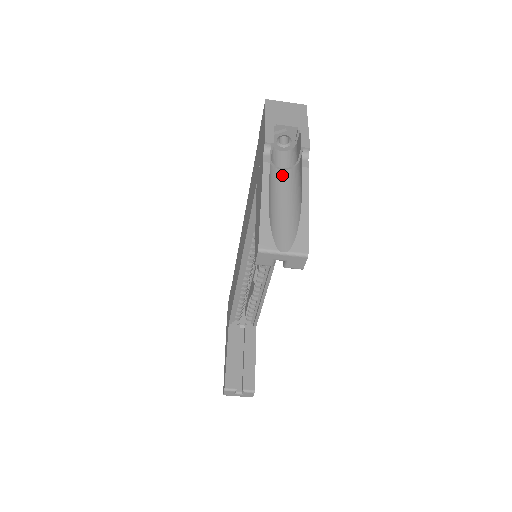
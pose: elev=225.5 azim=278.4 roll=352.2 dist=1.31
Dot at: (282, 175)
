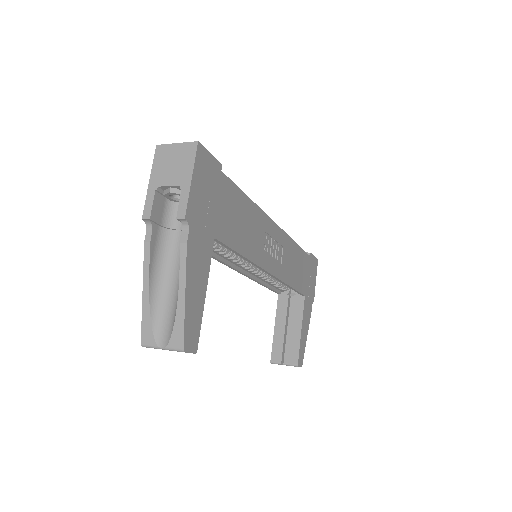
Dot at: occluded
